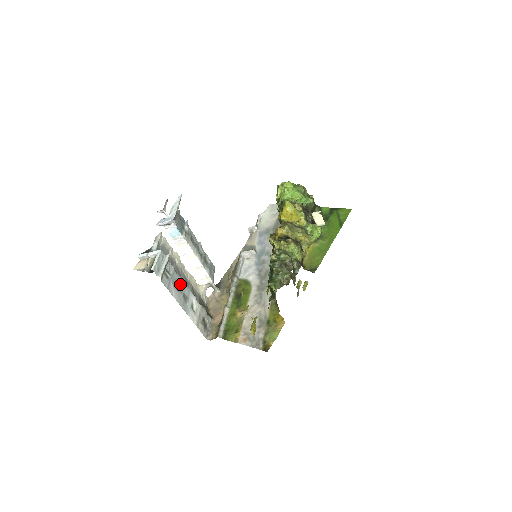
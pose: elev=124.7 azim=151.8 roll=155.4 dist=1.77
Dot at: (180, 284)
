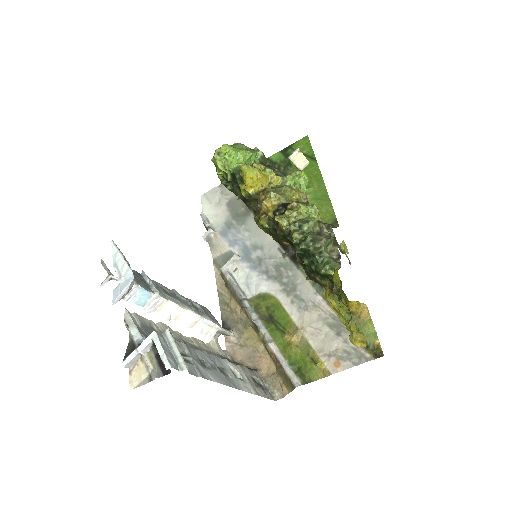
Dot at: (205, 358)
